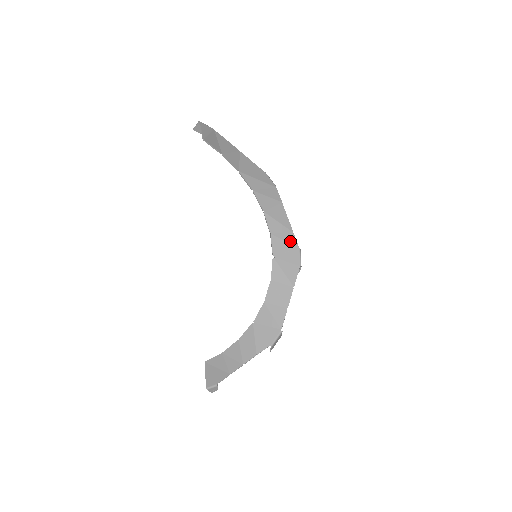
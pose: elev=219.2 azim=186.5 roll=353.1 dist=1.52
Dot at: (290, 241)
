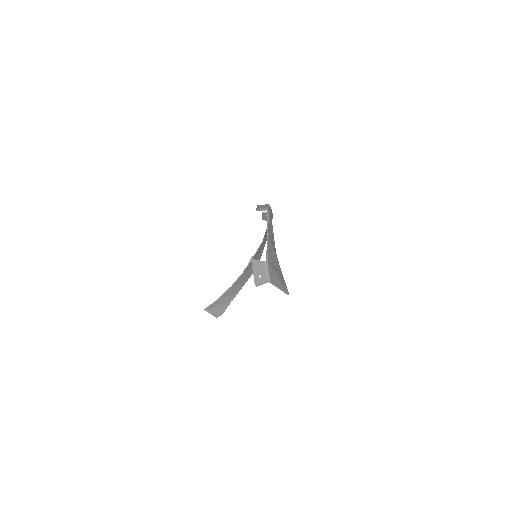
Dot at: occluded
